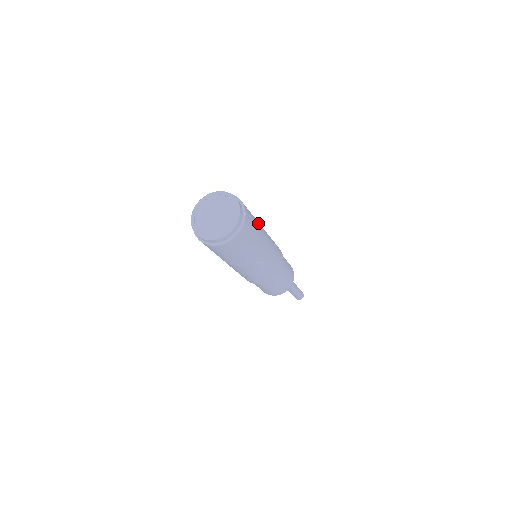
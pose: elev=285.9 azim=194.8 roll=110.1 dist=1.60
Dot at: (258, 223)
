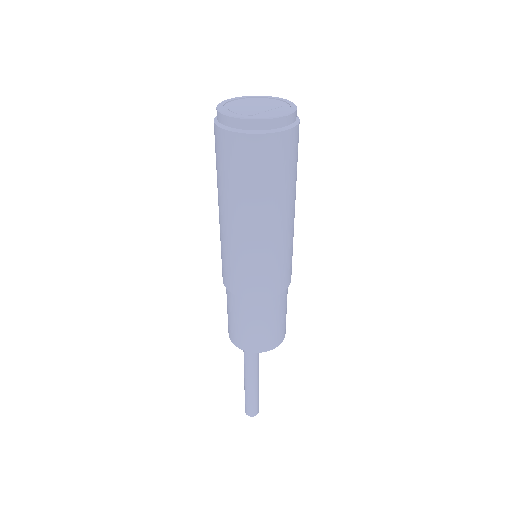
Dot at: occluded
